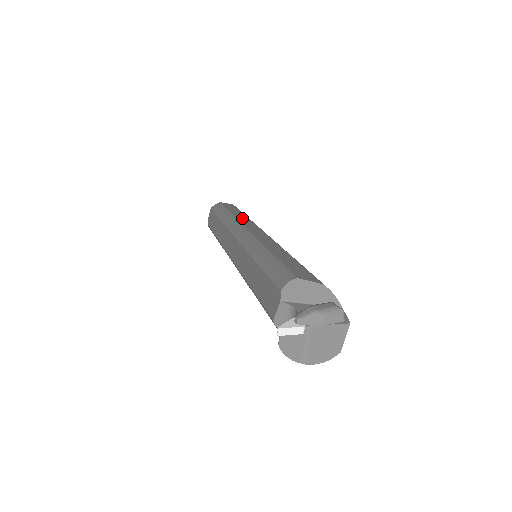
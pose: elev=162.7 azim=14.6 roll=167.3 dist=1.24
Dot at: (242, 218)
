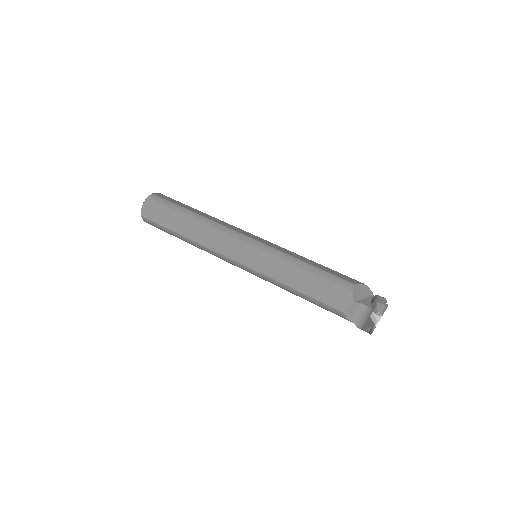
Dot at: (212, 218)
